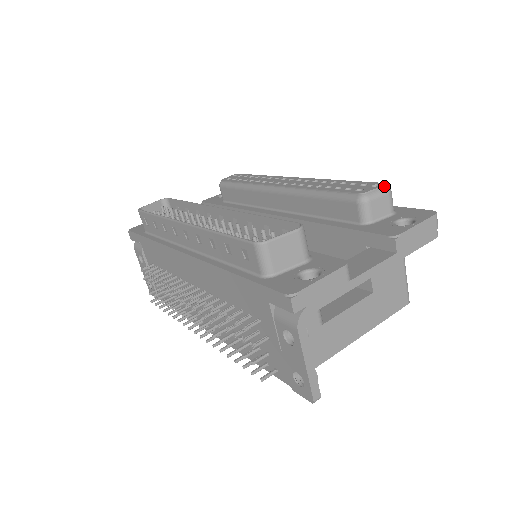
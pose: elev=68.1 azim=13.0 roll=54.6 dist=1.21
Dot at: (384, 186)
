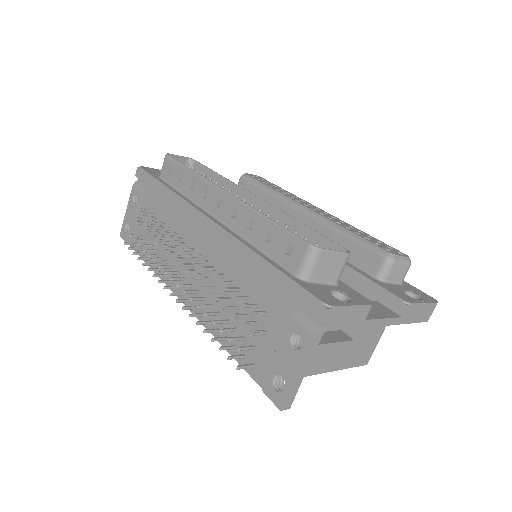
Dot at: (408, 258)
